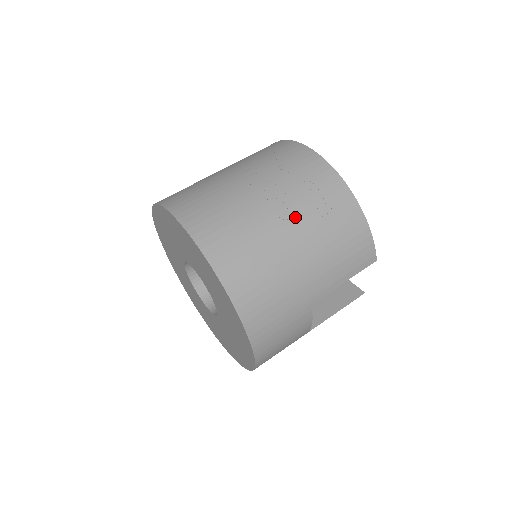
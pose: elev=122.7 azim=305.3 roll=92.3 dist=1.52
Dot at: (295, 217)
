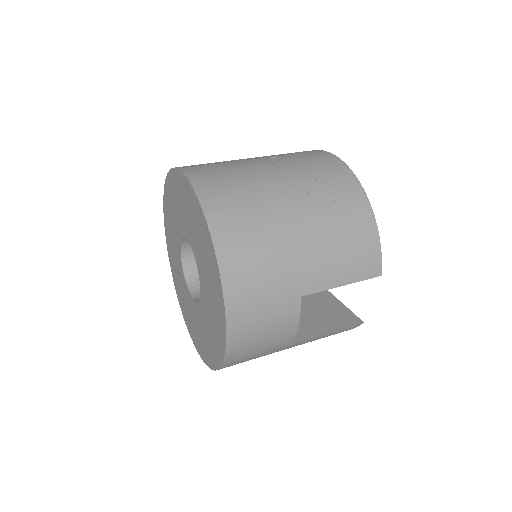
Dot at: (303, 199)
